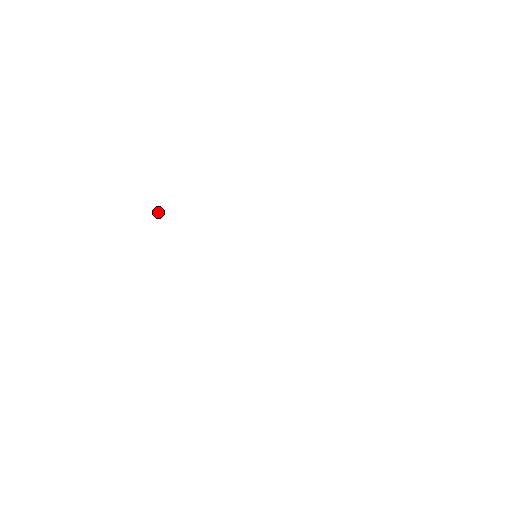
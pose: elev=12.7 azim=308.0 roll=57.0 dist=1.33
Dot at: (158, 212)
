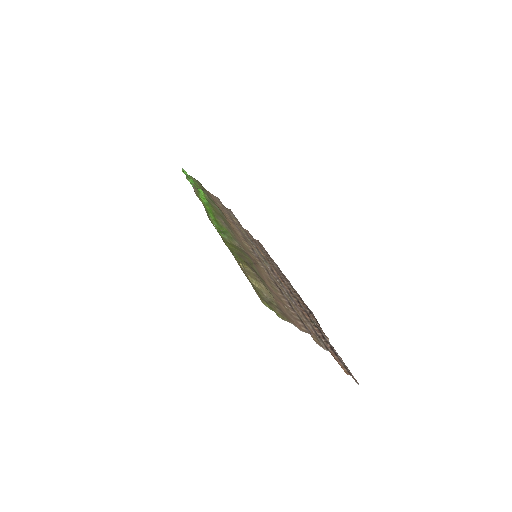
Dot at: occluded
